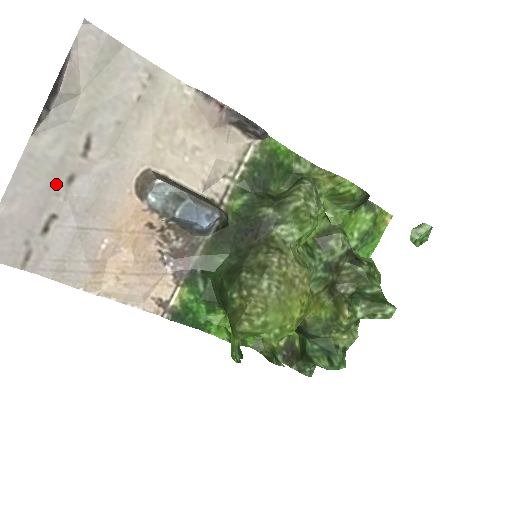
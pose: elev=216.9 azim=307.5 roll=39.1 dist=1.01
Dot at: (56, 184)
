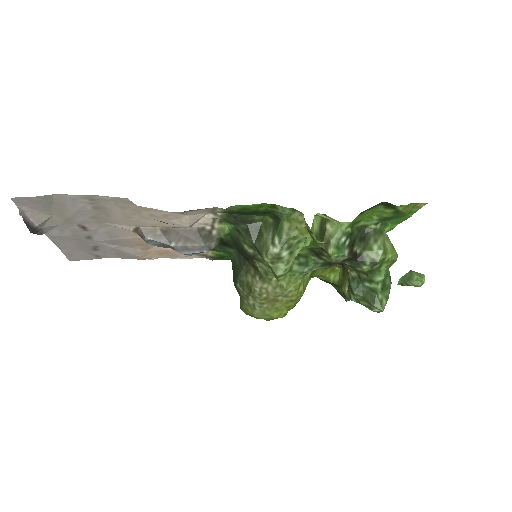
Dot at: (82, 240)
